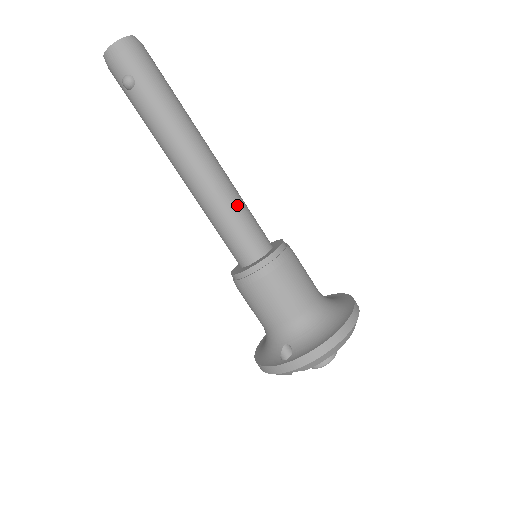
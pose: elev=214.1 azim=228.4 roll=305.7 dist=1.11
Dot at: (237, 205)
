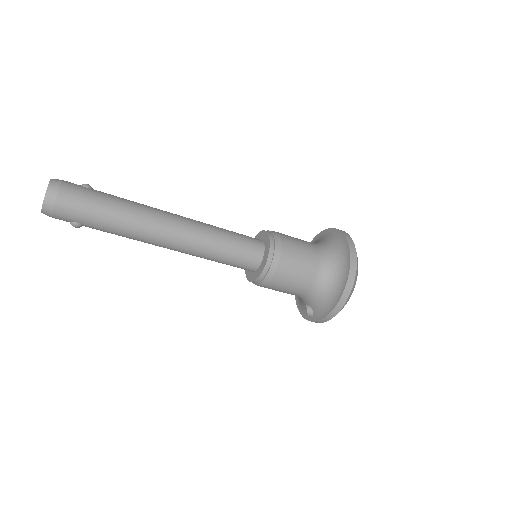
Dot at: (217, 249)
